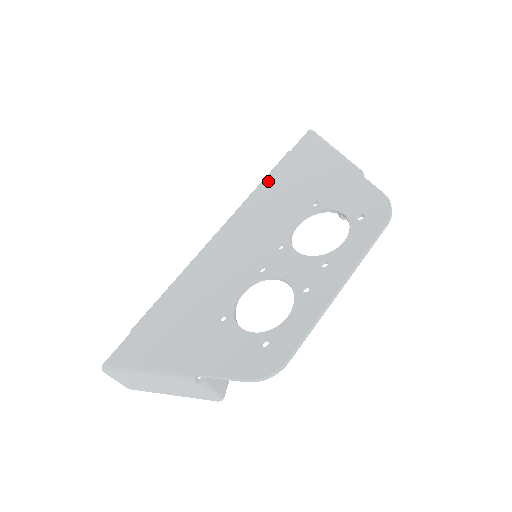
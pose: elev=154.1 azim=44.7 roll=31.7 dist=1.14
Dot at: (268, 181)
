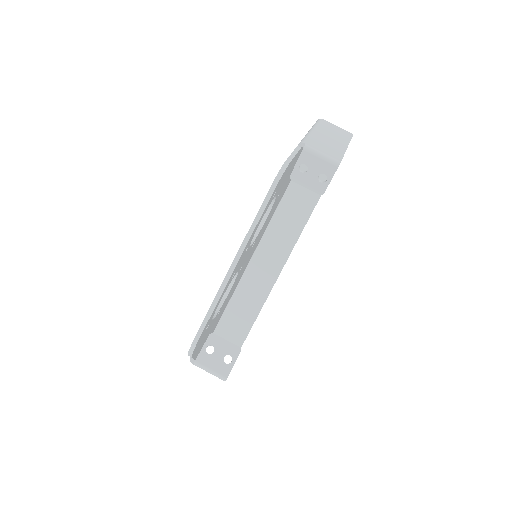
Dot at: occluded
